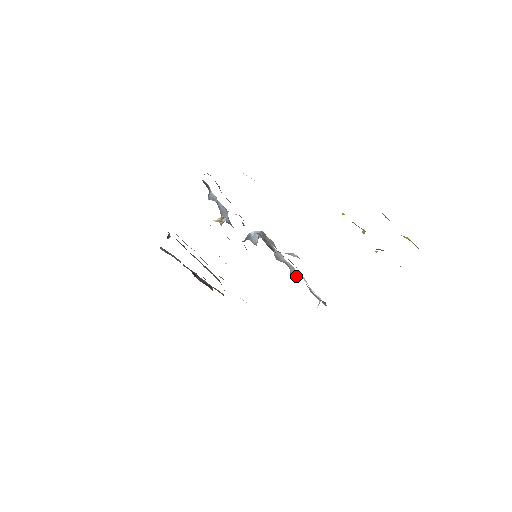
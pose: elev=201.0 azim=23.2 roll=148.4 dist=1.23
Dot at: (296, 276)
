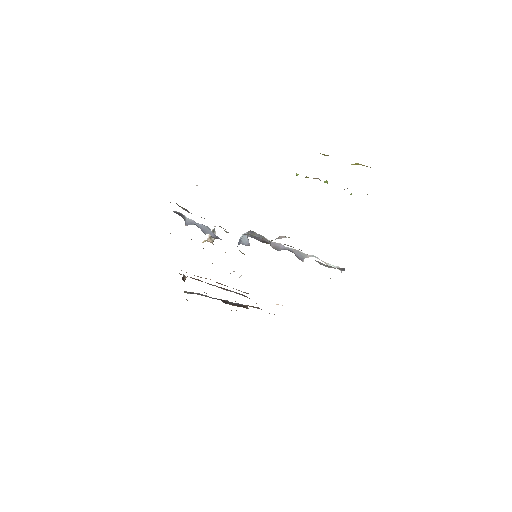
Dot at: (304, 257)
